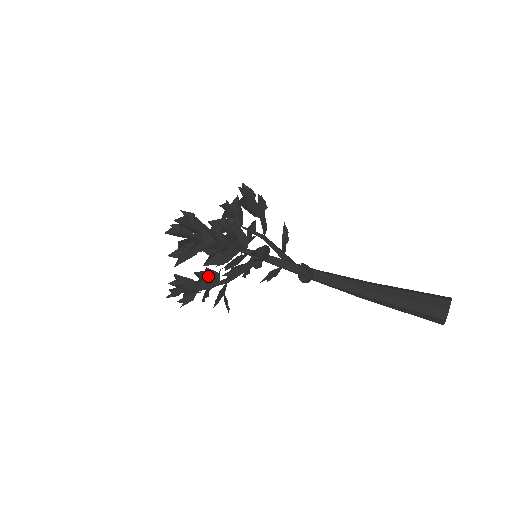
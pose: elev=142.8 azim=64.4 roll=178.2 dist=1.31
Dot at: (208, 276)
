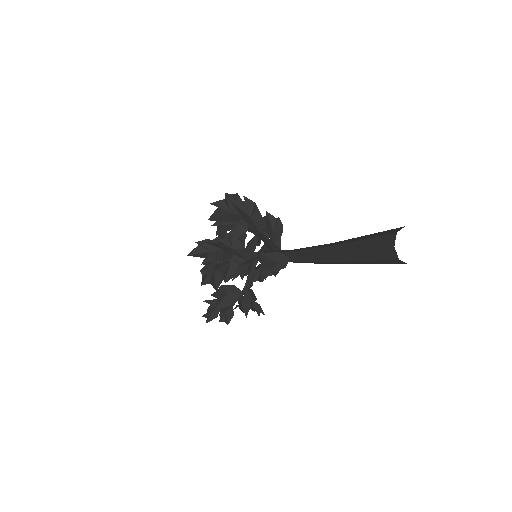
Dot at: (228, 291)
